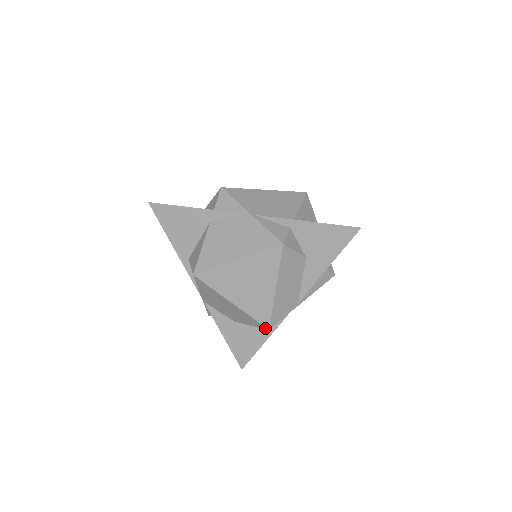
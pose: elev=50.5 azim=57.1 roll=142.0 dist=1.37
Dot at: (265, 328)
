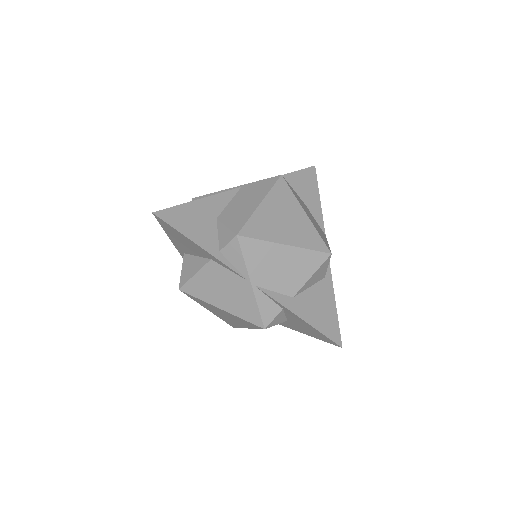
Dot at: occluded
